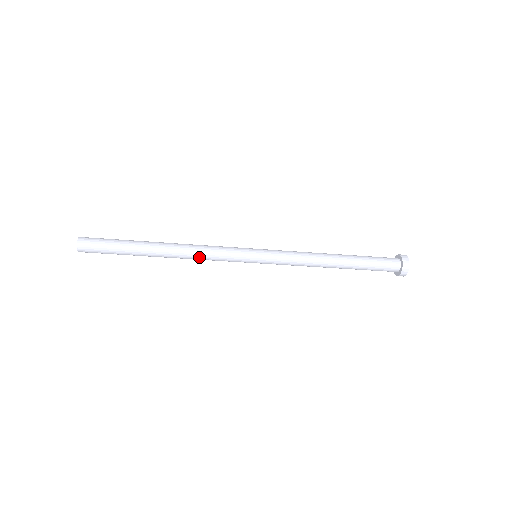
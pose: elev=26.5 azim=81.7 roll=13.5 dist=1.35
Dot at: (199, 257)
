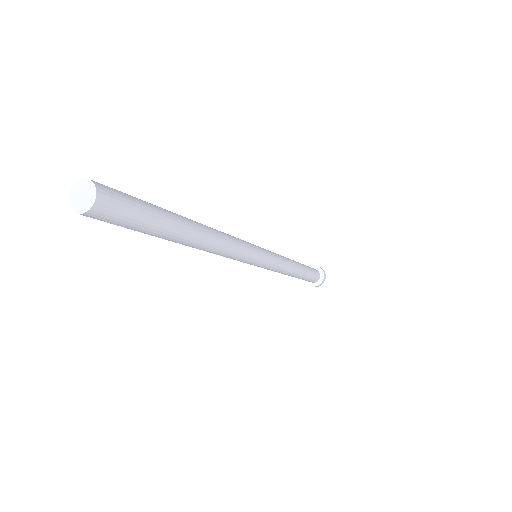
Dot at: (228, 249)
